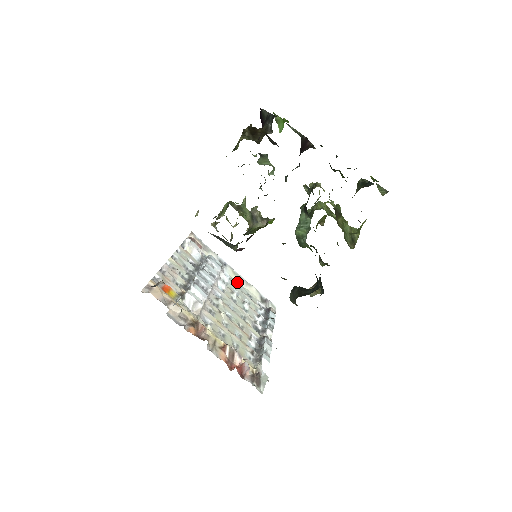
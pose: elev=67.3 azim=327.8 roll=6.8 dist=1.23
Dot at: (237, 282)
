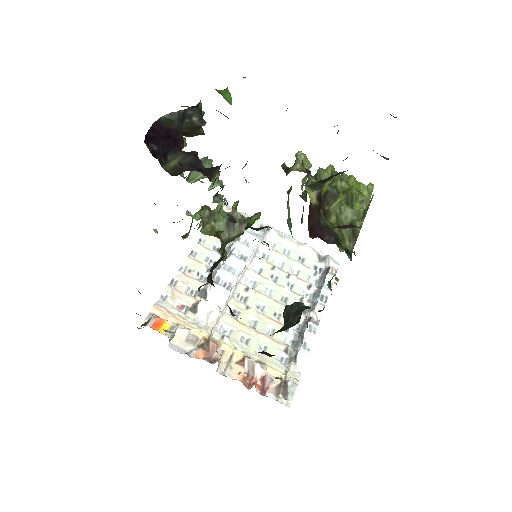
Dot at: (285, 246)
